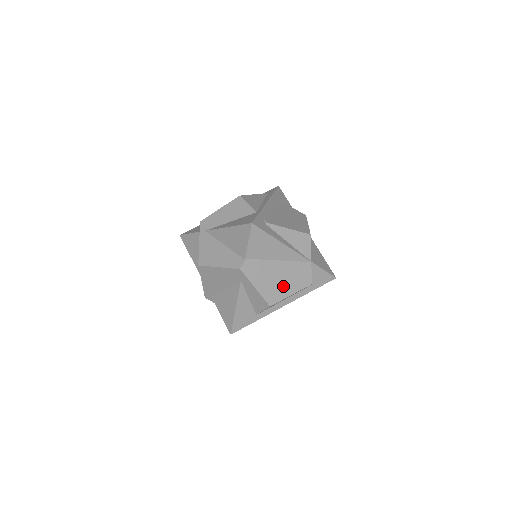
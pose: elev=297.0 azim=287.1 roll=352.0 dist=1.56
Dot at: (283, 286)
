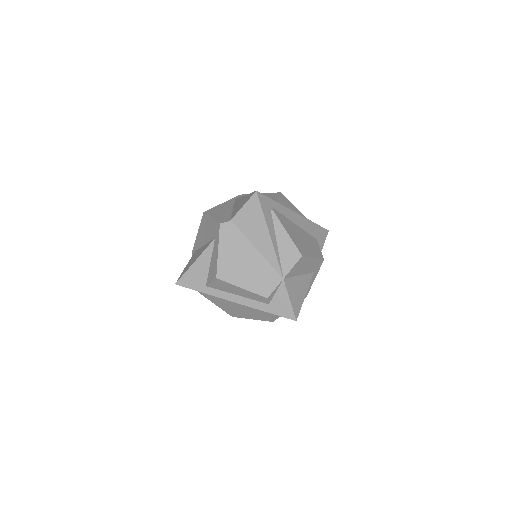
Dot at: (242, 273)
